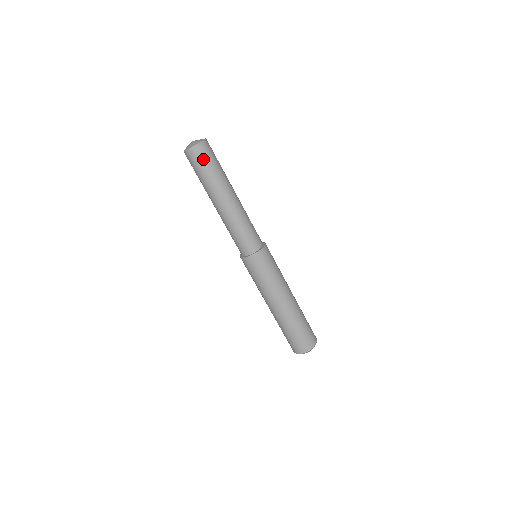
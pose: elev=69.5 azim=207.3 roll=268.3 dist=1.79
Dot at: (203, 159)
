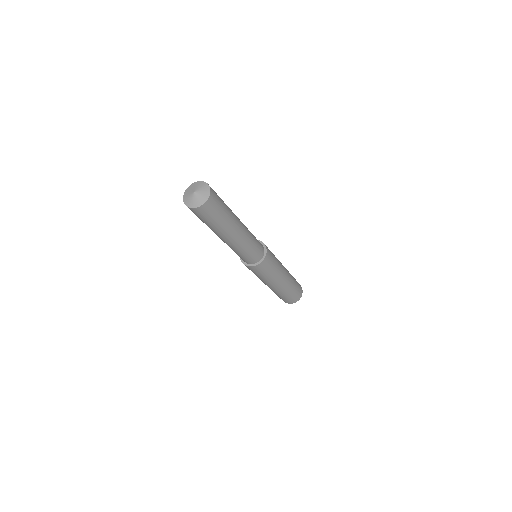
Dot at: (207, 215)
